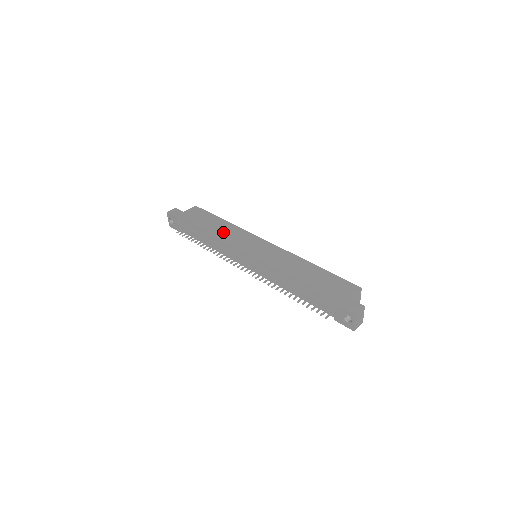
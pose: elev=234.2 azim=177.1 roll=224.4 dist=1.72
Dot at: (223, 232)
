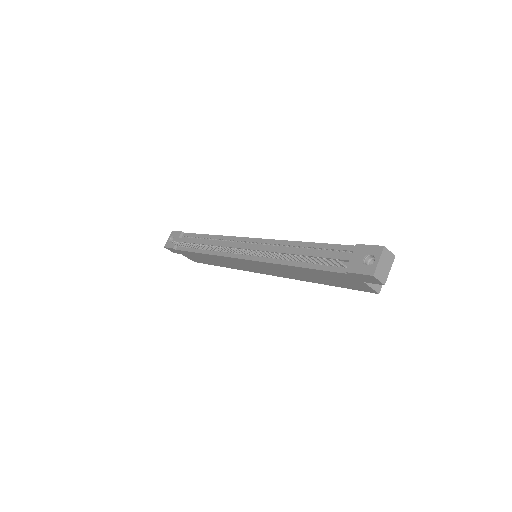
Dot at: occluded
